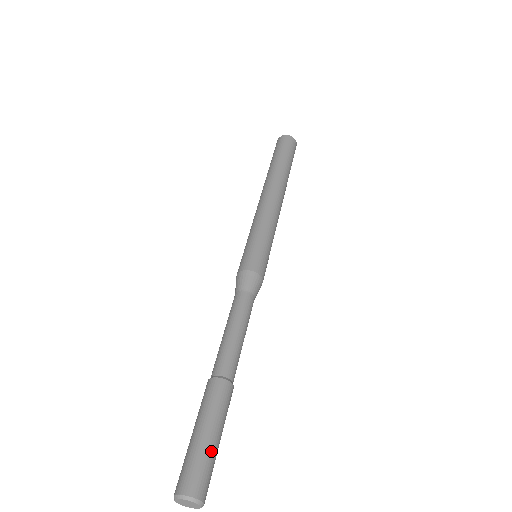
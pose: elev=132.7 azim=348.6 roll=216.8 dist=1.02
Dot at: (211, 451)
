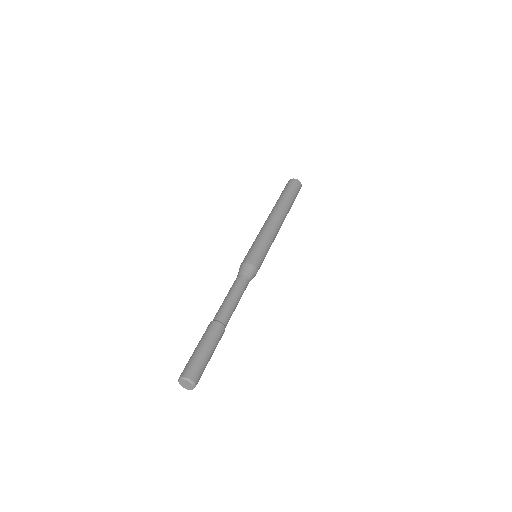
Dot at: (197, 355)
